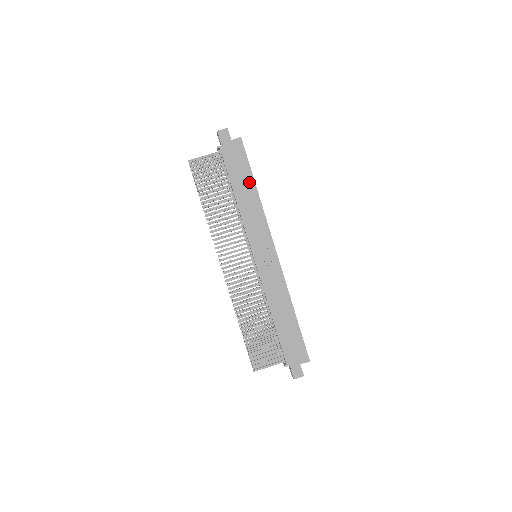
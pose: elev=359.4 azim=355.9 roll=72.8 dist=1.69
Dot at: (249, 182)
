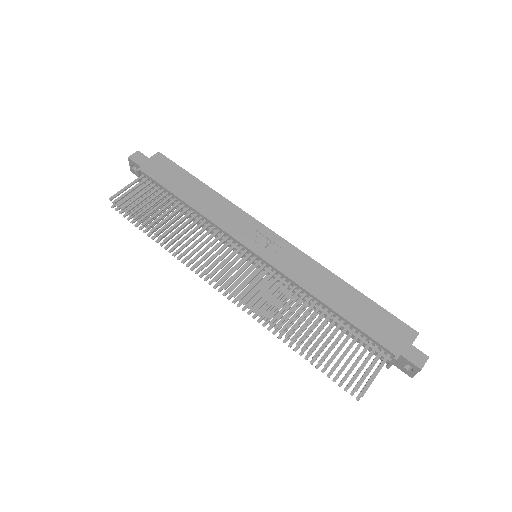
Dot at: (195, 184)
